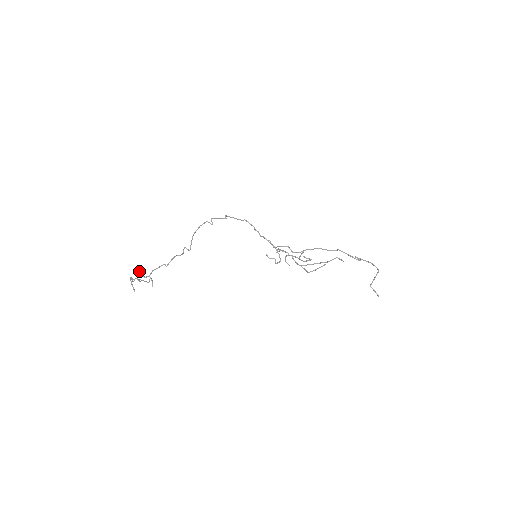
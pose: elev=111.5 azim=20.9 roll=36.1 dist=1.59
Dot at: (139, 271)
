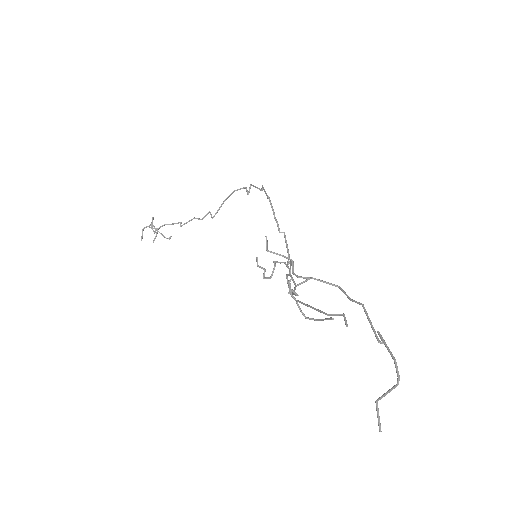
Dot at: (153, 219)
